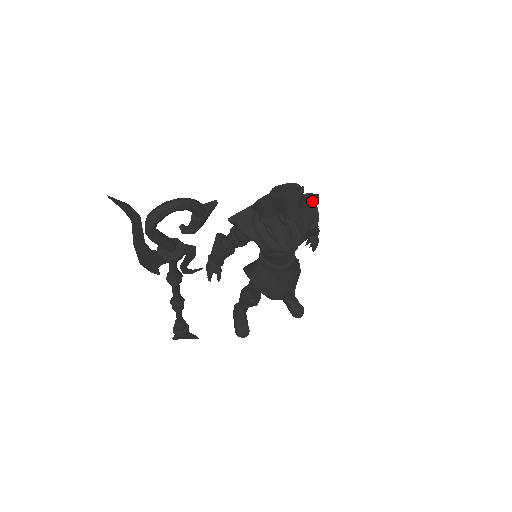
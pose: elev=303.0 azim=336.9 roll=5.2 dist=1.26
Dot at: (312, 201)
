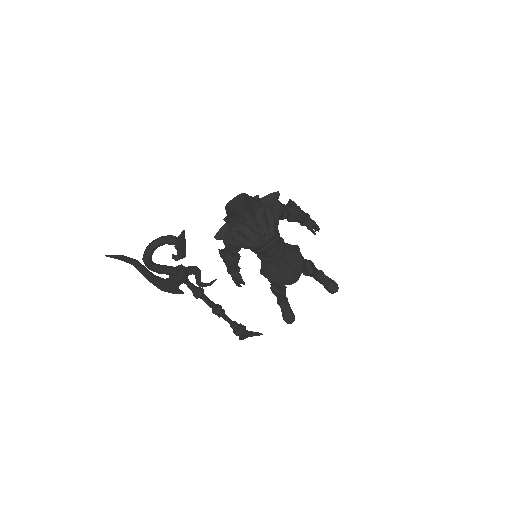
Dot at: (274, 198)
